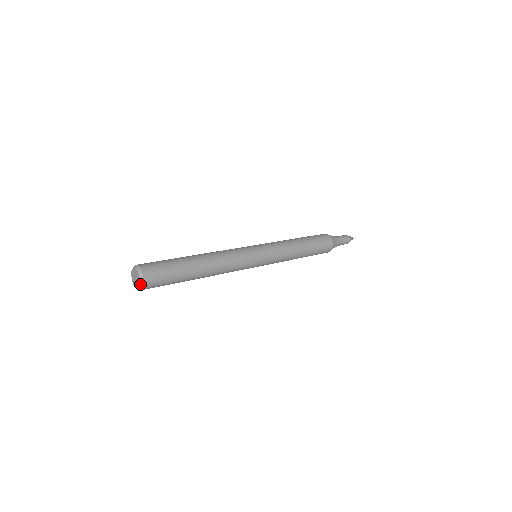
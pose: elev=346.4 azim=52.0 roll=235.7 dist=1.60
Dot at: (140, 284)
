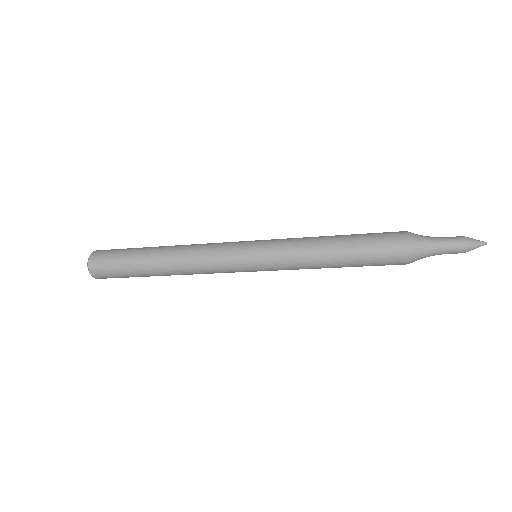
Dot at: (91, 275)
